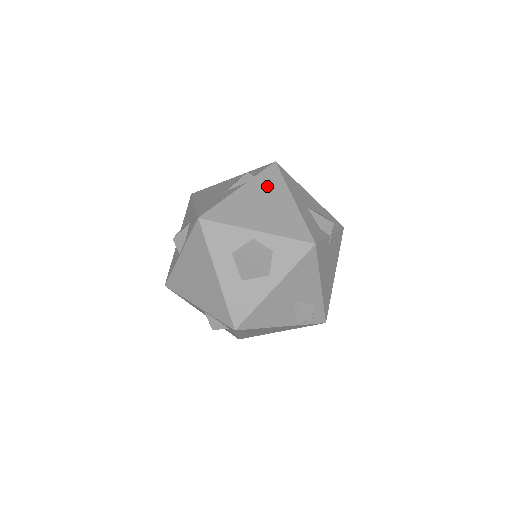
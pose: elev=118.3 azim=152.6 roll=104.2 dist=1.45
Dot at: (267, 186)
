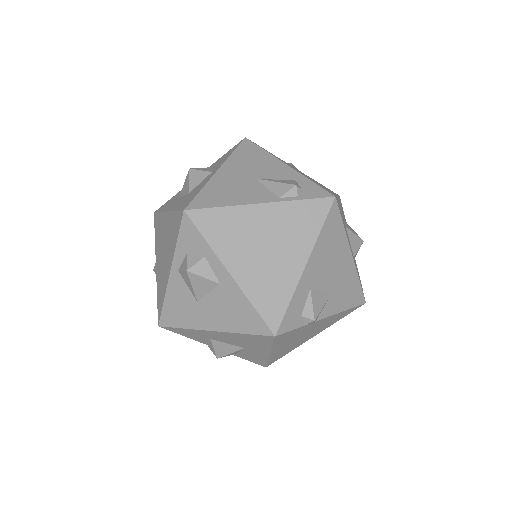
Dot at: occluded
